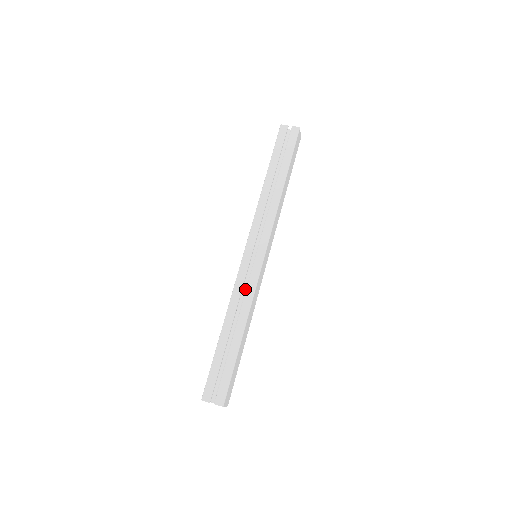
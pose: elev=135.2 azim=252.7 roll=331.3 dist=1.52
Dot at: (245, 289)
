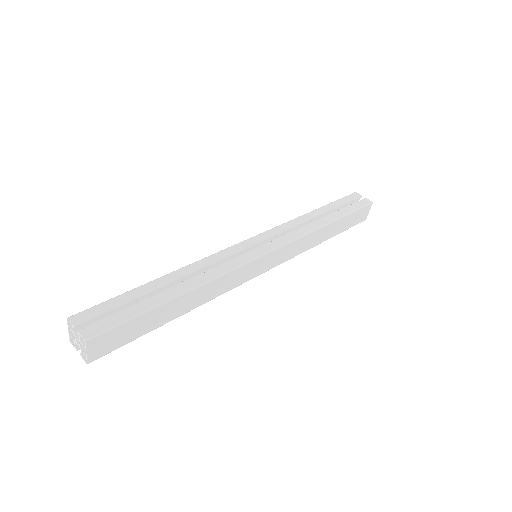
Dot at: occluded
